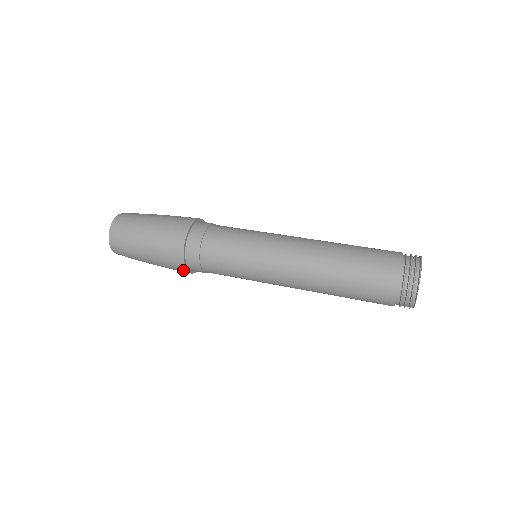
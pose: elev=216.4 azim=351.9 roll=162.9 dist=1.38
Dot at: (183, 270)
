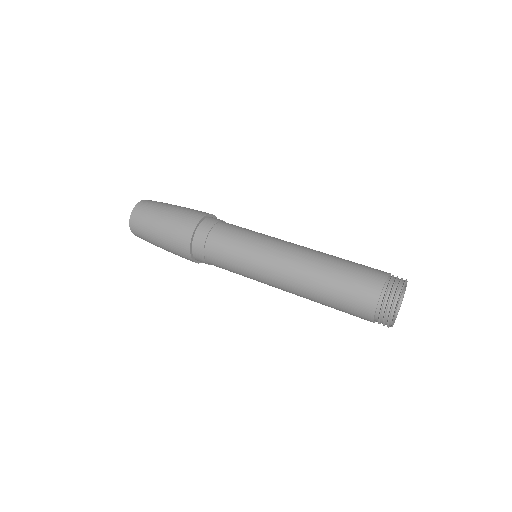
Dot at: (187, 255)
